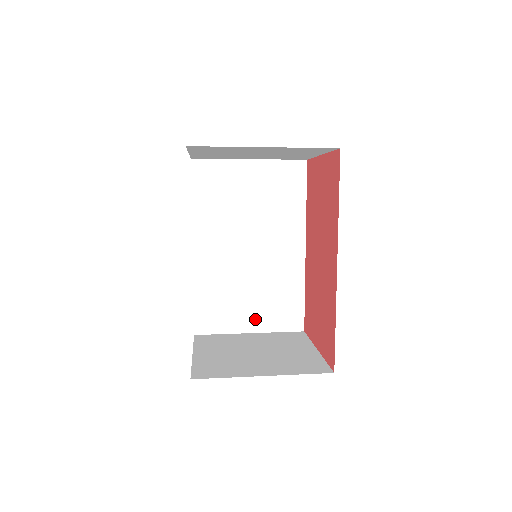
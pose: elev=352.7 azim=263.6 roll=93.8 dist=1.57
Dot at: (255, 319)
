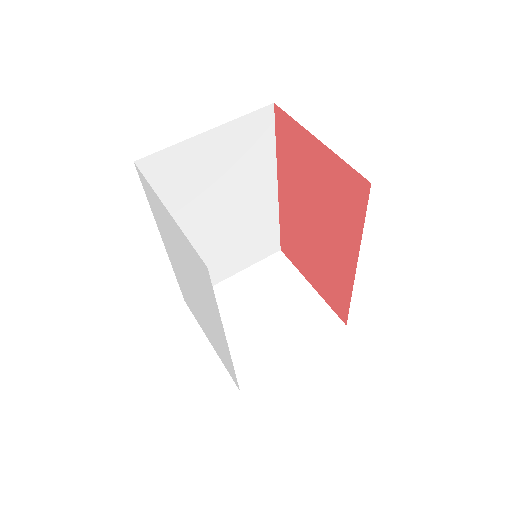
Dot at: (237, 263)
